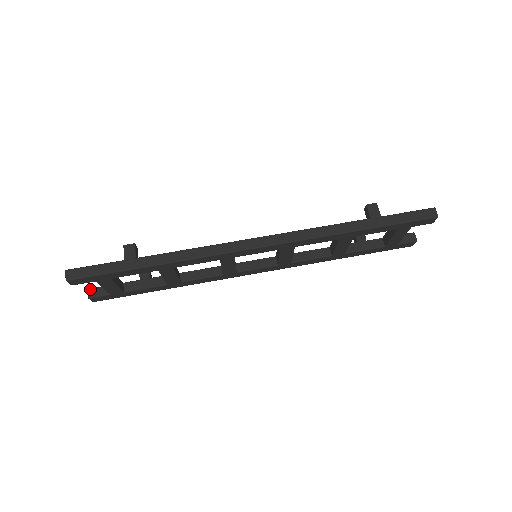
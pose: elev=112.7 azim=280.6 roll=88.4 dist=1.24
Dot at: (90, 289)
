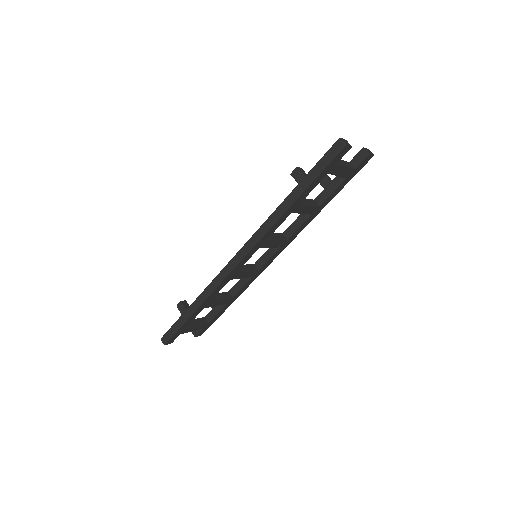
Dot at: (192, 331)
